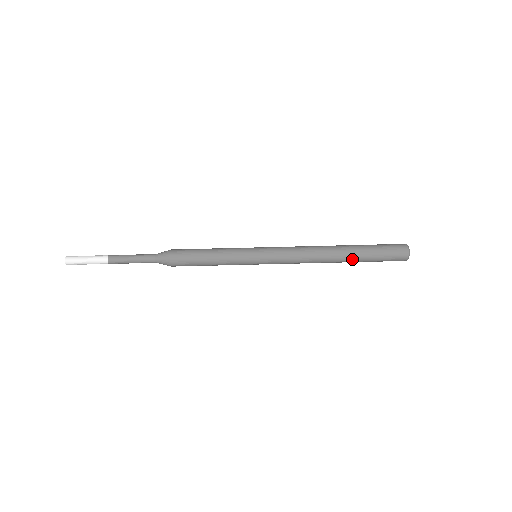
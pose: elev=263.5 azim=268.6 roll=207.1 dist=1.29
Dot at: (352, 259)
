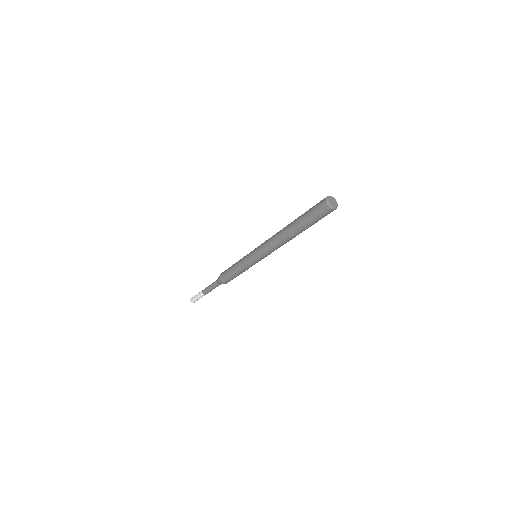
Dot at: occluded
